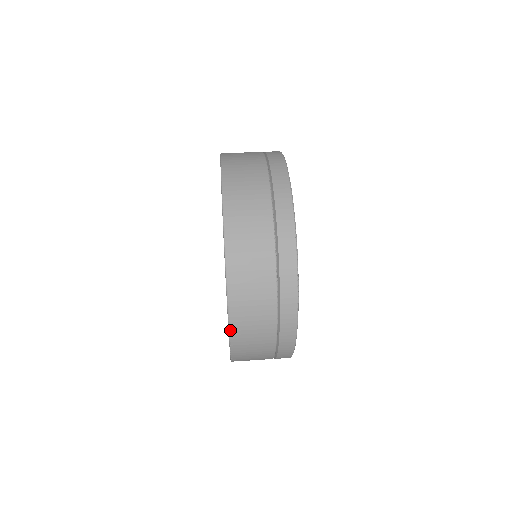
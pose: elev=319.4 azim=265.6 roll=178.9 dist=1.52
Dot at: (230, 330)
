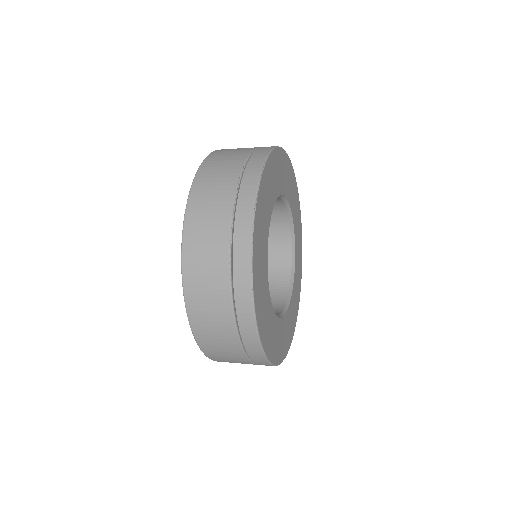
Dot at: (188, 314)
